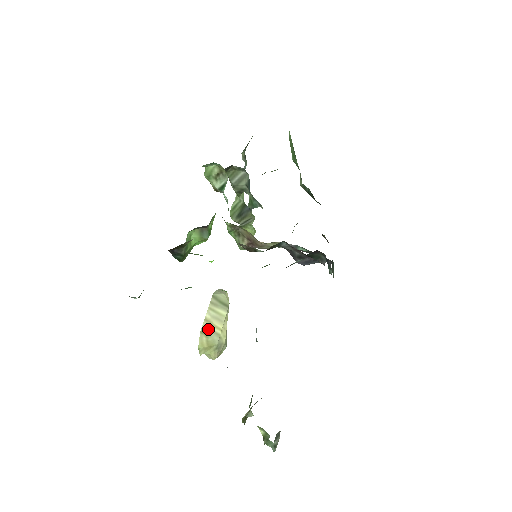
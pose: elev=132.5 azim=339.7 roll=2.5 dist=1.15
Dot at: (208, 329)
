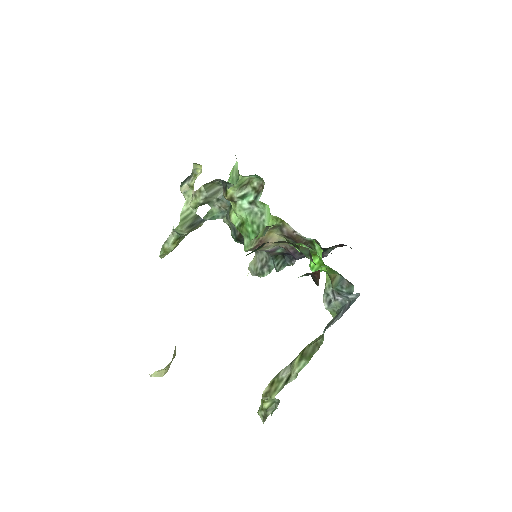
Dot at: occluded
